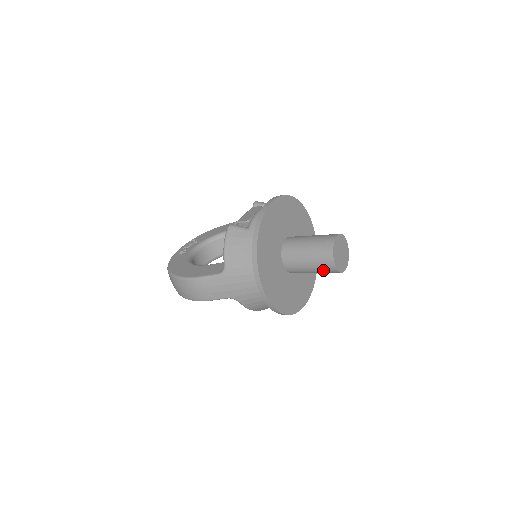
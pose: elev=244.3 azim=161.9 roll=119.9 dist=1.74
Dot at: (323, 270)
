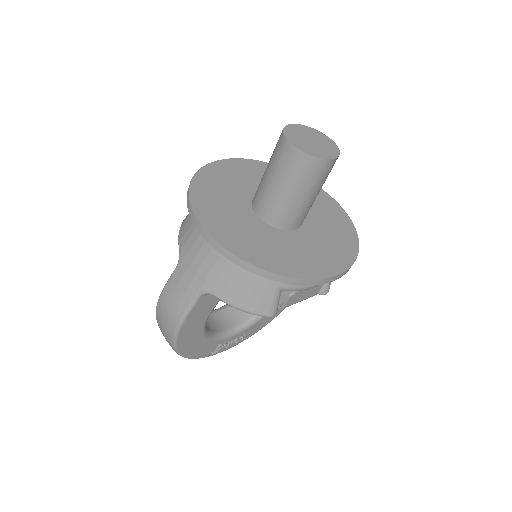
Dot at: (292, 173)
